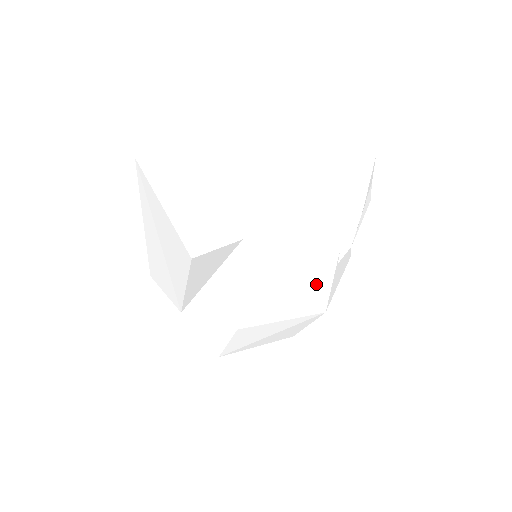
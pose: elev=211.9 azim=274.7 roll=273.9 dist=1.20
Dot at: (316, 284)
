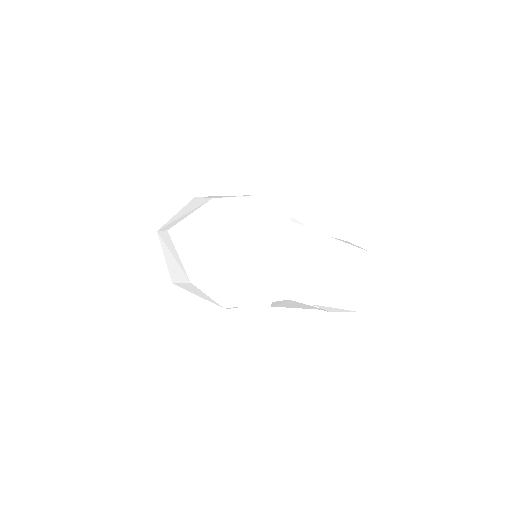
Dot at: (289, 306)
